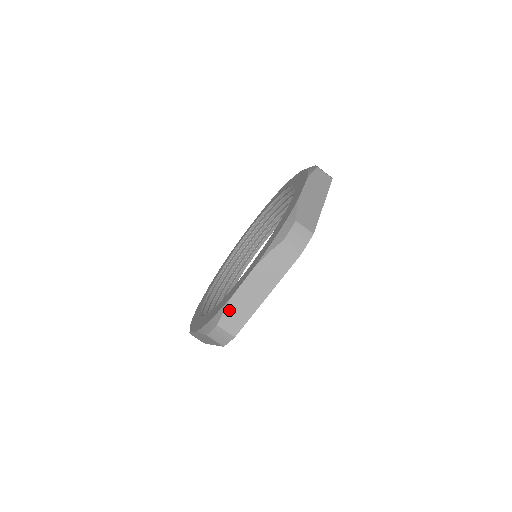
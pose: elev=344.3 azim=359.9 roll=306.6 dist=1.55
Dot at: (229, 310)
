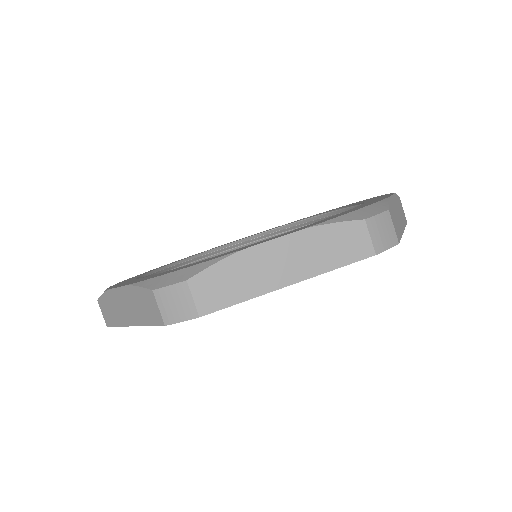
Dot at: (221, 268)
